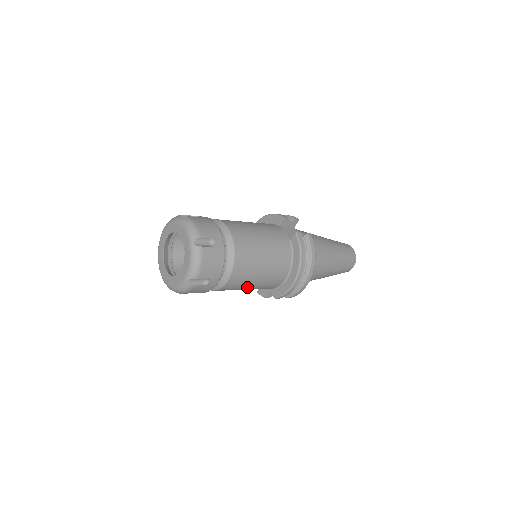
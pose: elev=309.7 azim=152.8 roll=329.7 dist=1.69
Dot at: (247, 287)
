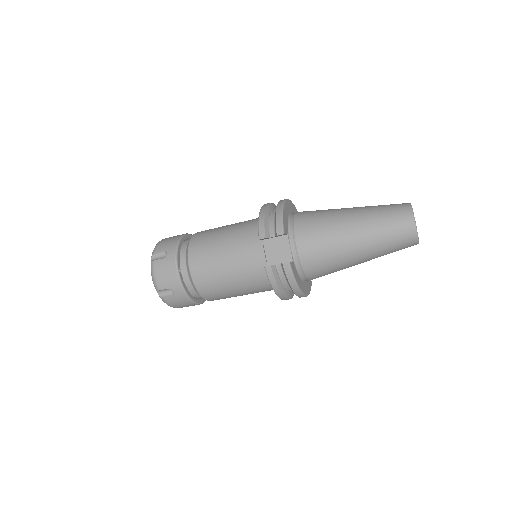
Dot at: occluded
